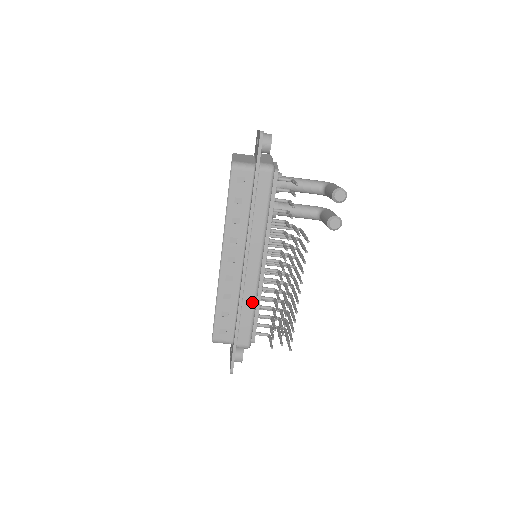
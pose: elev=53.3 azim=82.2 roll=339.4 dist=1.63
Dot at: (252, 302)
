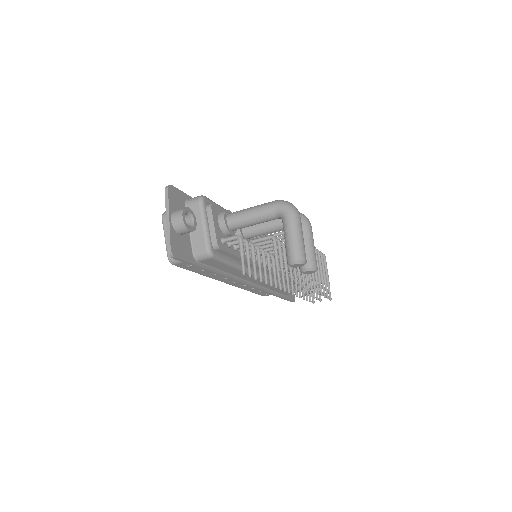
Dot at: occluded
